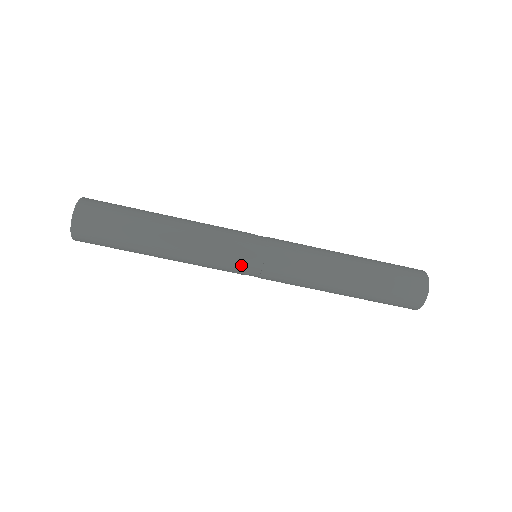
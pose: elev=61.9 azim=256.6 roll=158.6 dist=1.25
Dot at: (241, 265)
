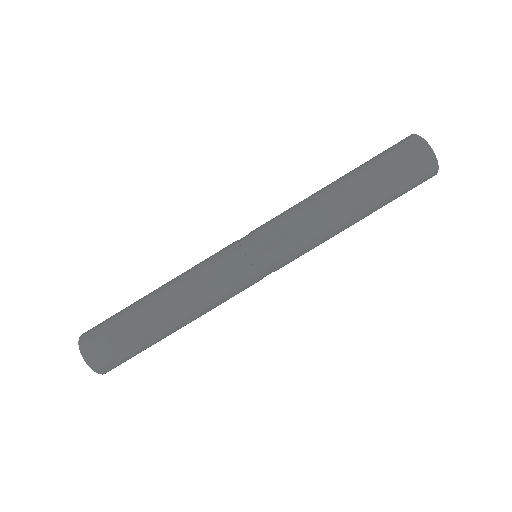
Dot at: (252, 282)
